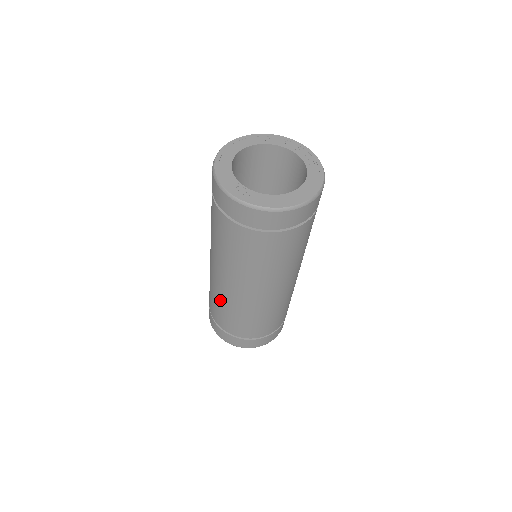
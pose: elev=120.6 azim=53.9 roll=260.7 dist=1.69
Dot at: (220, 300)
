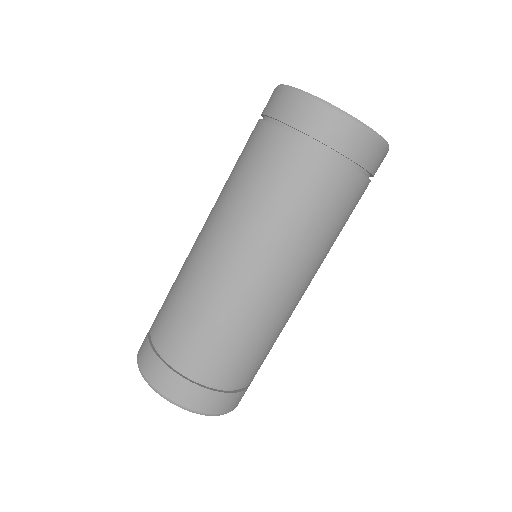
Dot at: (181, 275)
